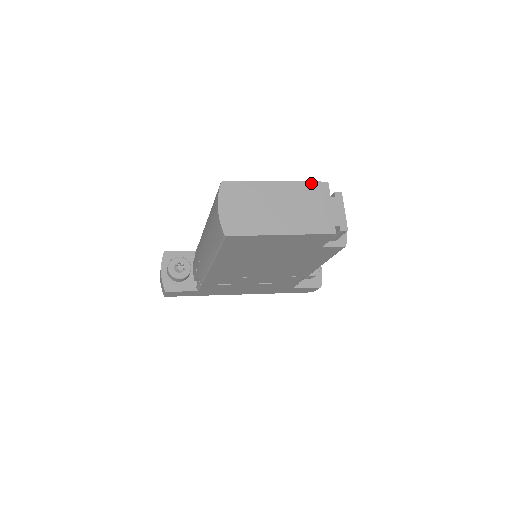
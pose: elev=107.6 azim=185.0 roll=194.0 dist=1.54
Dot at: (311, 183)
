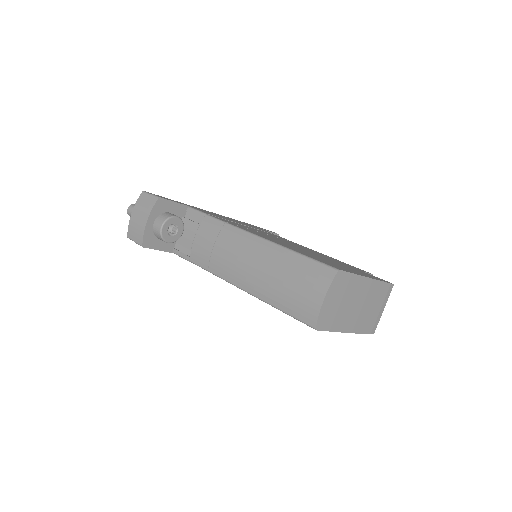
Dot at: (386, 284)
